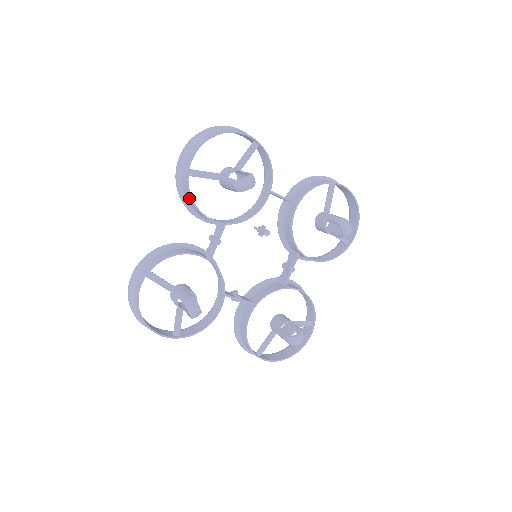
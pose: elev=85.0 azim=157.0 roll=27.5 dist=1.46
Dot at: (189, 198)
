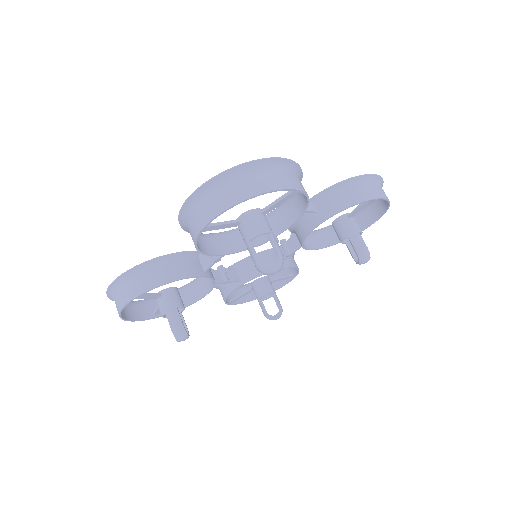
Dot at: occluded
